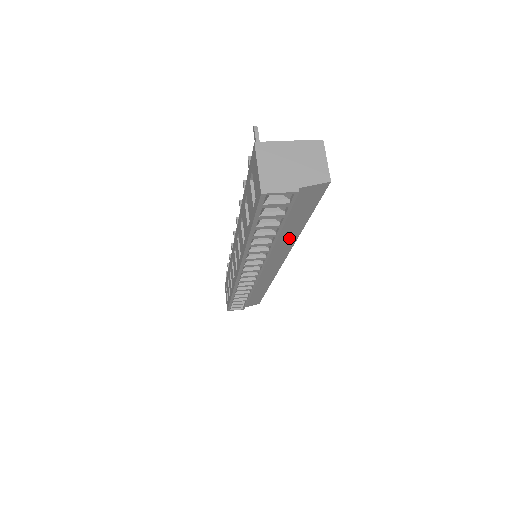
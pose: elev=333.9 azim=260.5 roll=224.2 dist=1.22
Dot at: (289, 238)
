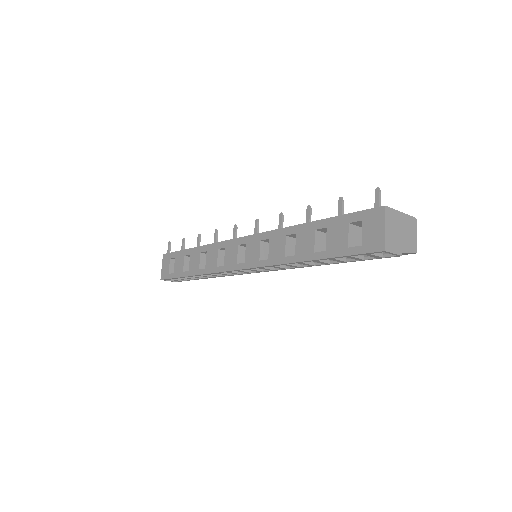
Dot at: occluded
